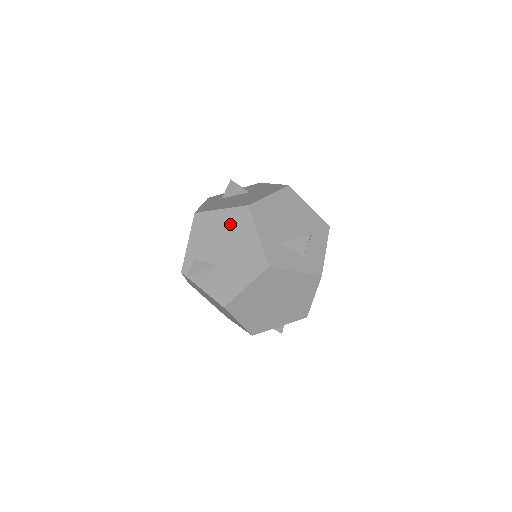
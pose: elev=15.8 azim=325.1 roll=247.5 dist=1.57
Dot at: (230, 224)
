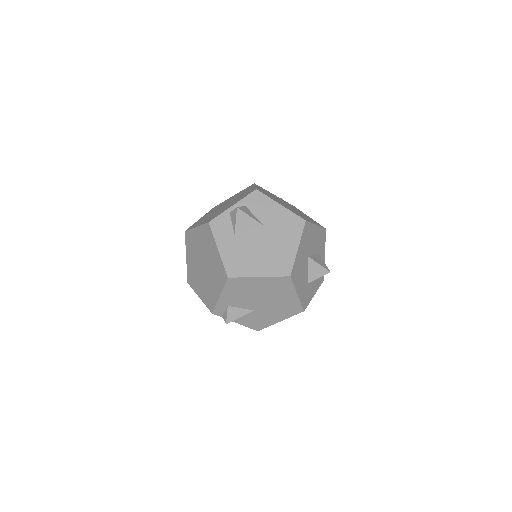
Dot at: (269, 287)
